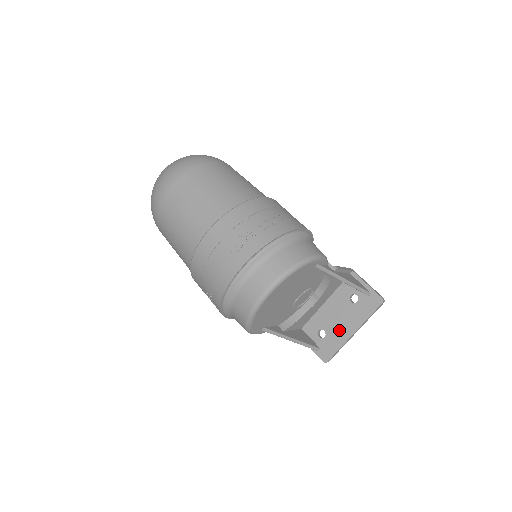
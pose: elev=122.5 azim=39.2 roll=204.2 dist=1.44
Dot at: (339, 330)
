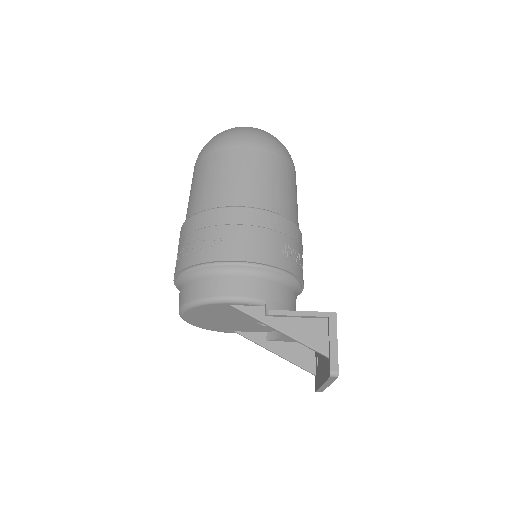
Dot at: (320, 371)
